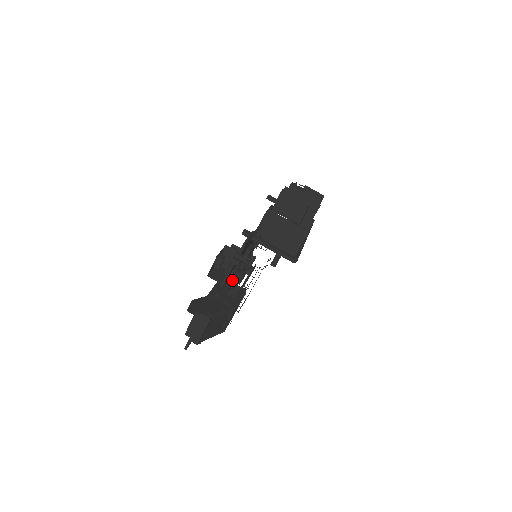
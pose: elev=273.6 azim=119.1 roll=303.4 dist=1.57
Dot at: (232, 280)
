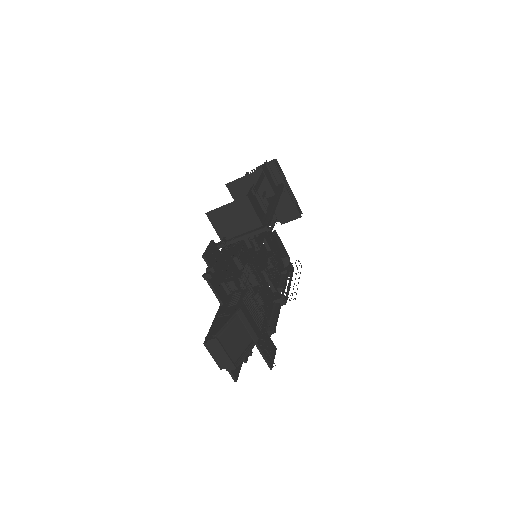
Dot at: occluded
